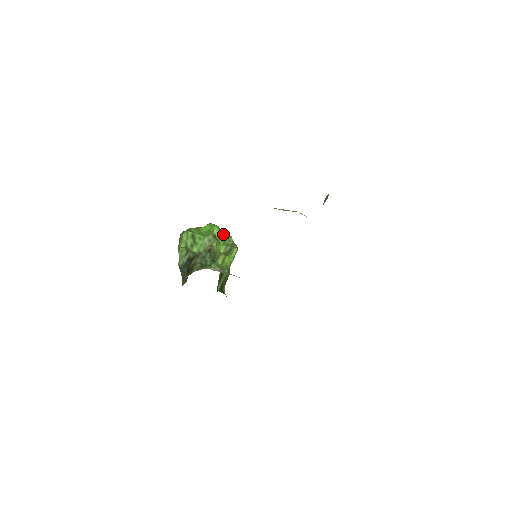
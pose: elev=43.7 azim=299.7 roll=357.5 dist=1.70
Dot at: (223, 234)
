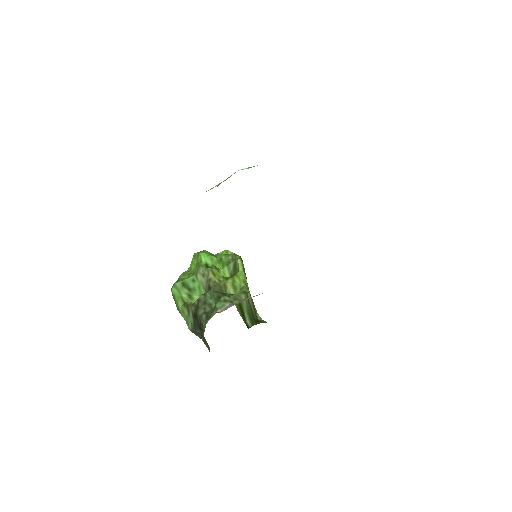
Dot at: (216, 254)
